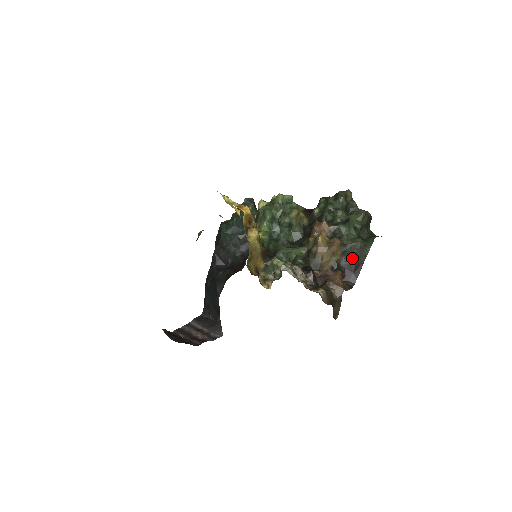
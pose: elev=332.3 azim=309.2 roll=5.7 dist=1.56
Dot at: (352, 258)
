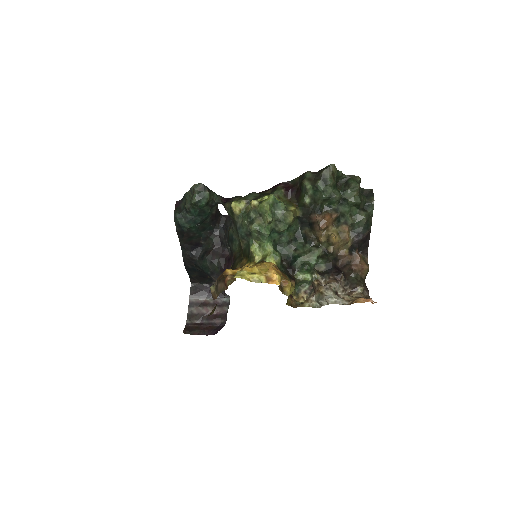
Dot at: (363, 234)
